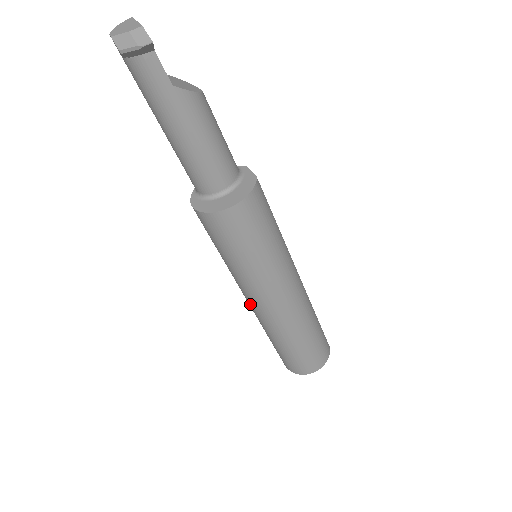
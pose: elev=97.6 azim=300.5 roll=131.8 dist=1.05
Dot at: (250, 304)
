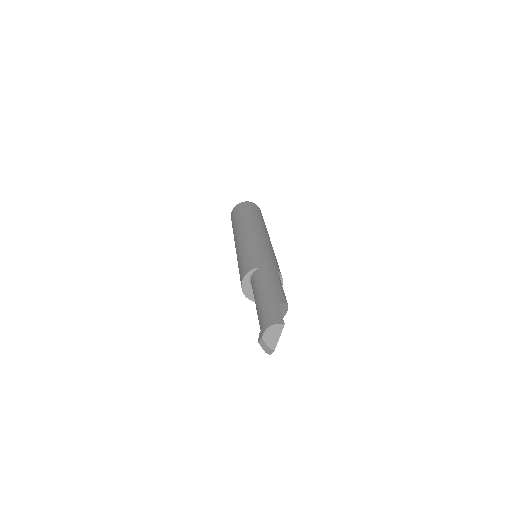
Dot at: (235, 246)
